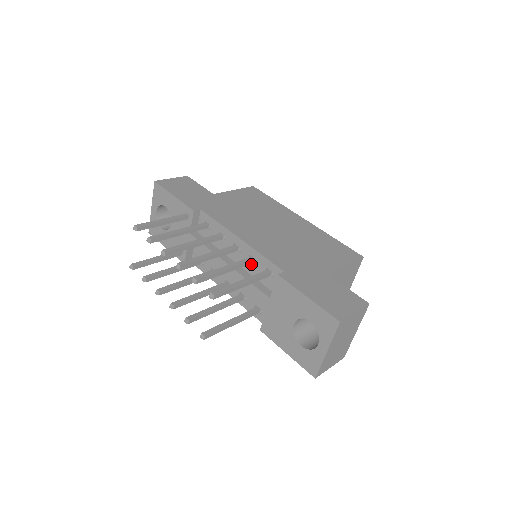
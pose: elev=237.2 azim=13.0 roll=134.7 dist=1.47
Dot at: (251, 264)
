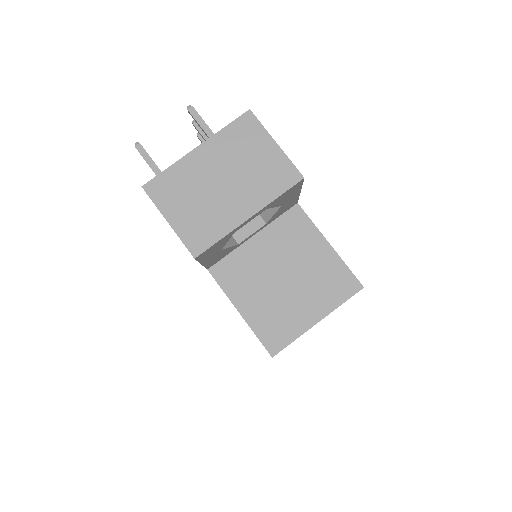
Dot at: occluded
